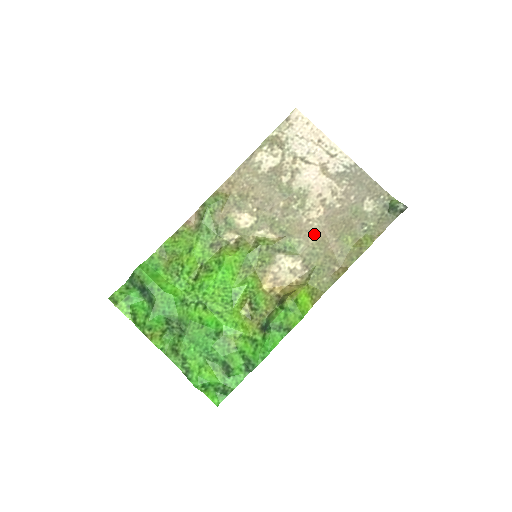
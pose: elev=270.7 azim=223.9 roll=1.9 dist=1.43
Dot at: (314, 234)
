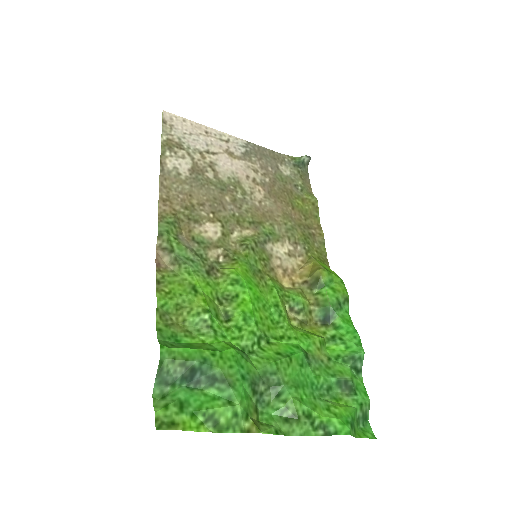
Dot at: (274, 212)
